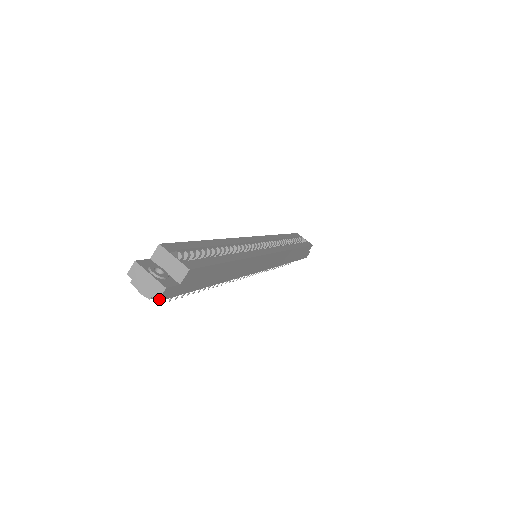
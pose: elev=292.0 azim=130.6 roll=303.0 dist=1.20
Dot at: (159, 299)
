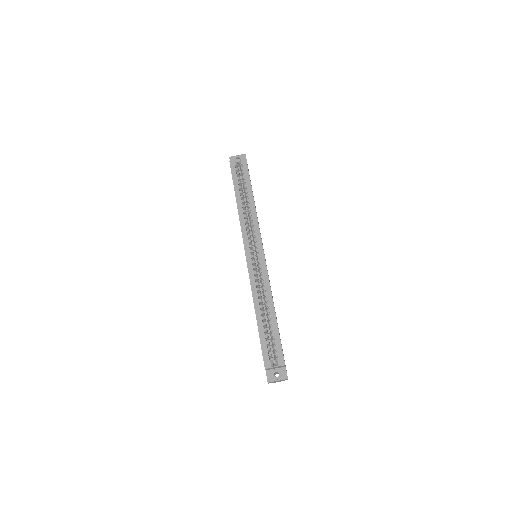
Dot at: occluded
